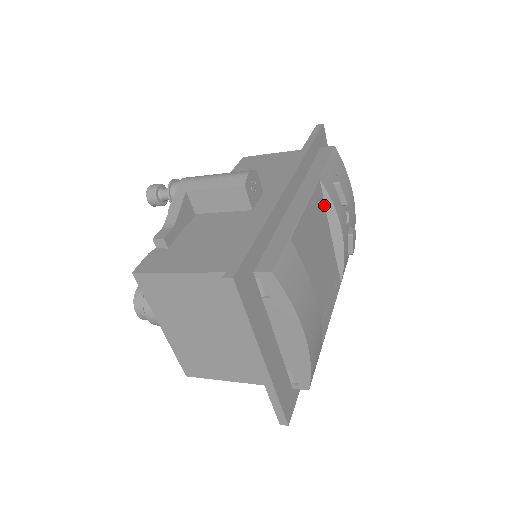
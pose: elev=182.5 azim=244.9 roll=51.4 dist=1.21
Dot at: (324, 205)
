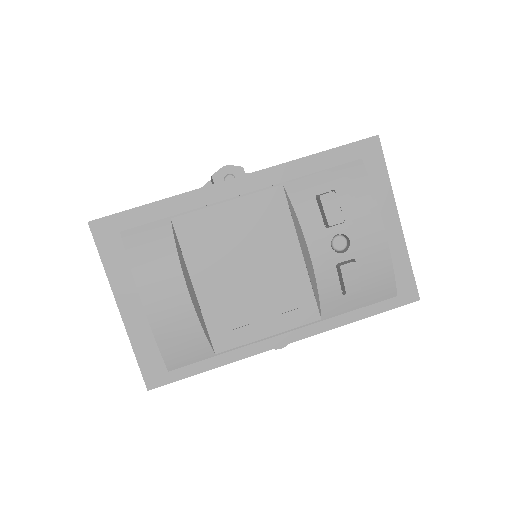
Dot at: (291, 215)
